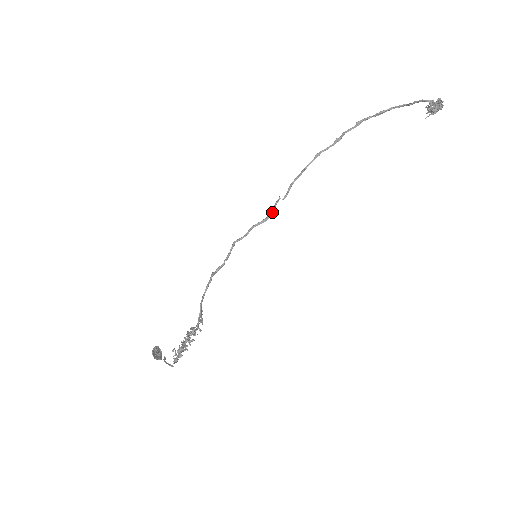
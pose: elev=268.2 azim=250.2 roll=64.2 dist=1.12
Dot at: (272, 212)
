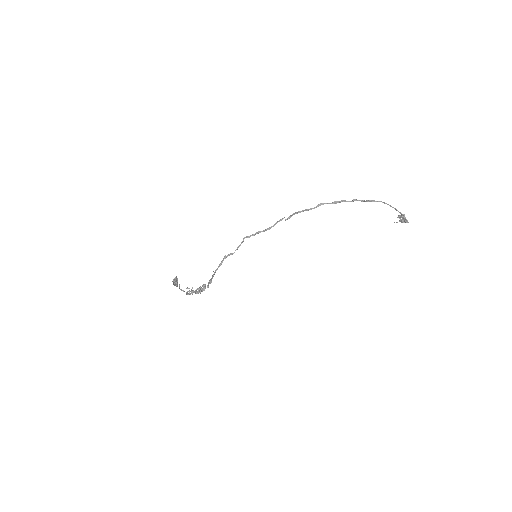
Dot at: occluded
